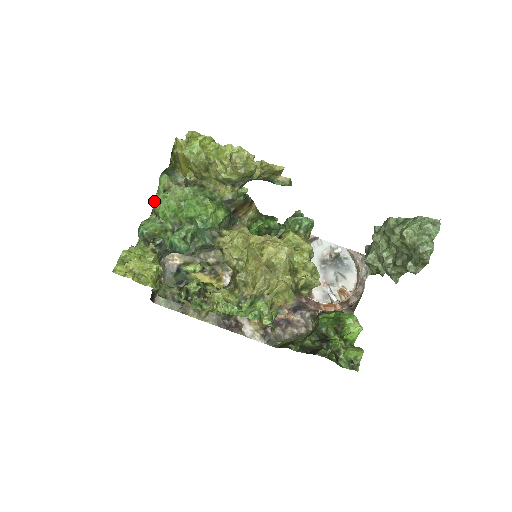
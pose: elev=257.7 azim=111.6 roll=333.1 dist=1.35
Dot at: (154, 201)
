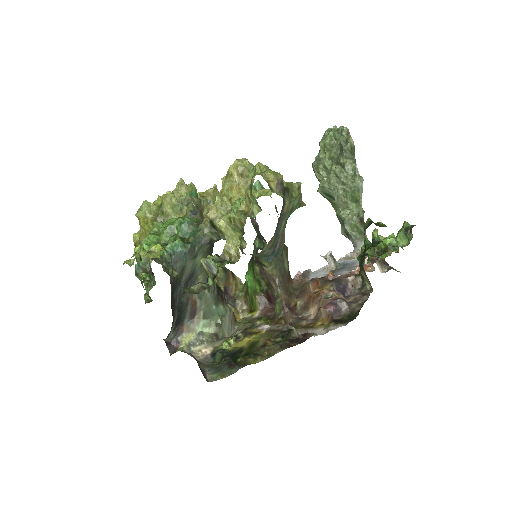
Dot at: (136, 250)
